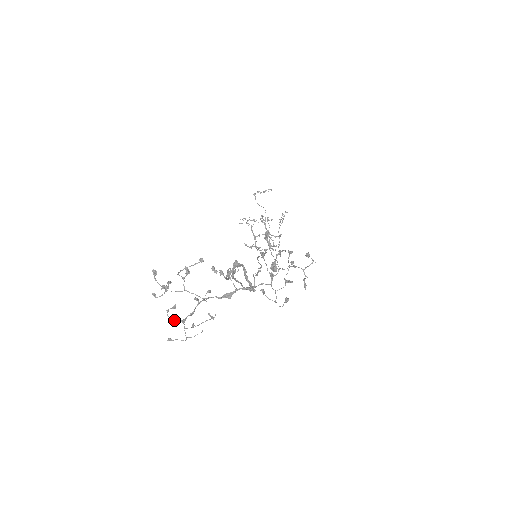
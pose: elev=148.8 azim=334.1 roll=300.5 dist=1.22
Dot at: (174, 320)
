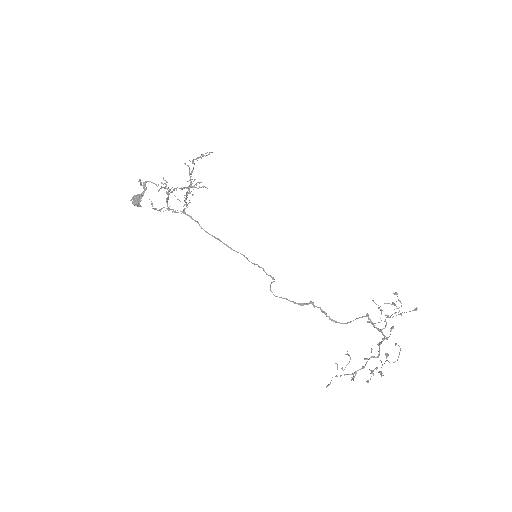
Dot at: occluded
